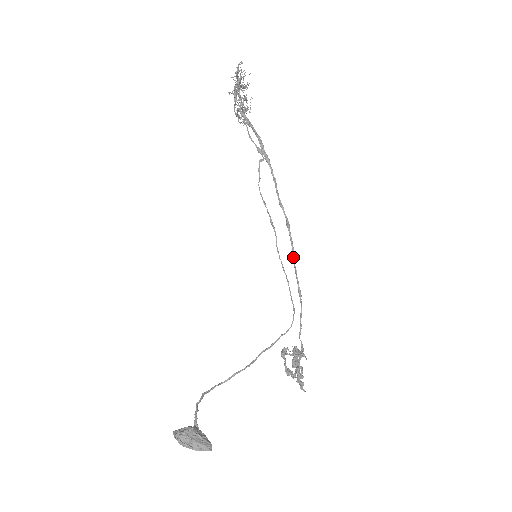
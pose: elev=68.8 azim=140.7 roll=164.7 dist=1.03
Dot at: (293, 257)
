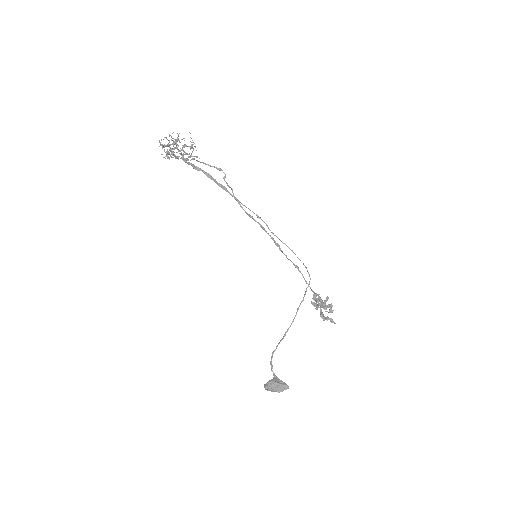
Dot at: occluded
